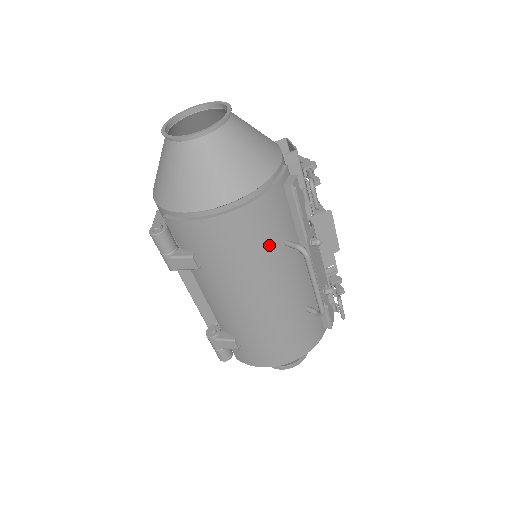
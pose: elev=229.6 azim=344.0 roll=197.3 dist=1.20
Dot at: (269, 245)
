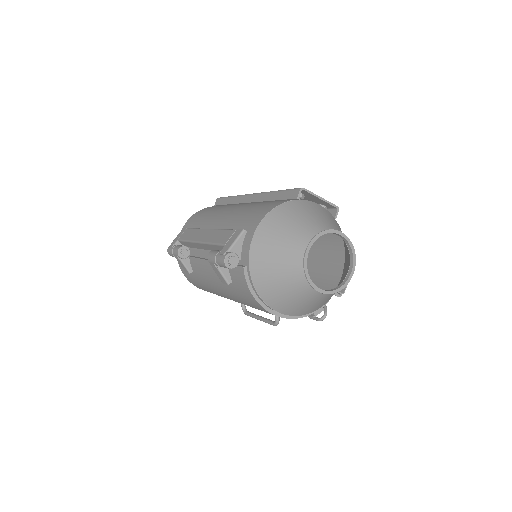
Dot at: occluded
